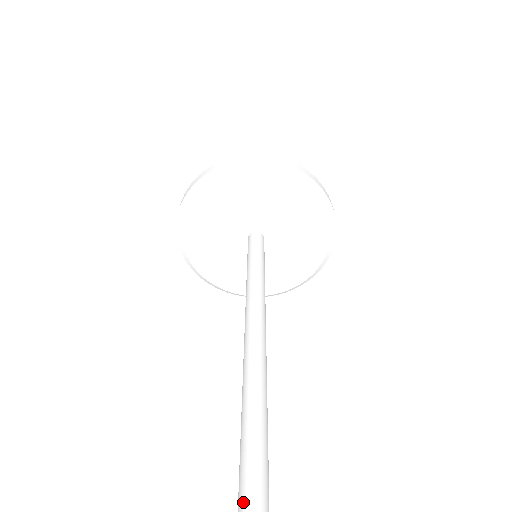
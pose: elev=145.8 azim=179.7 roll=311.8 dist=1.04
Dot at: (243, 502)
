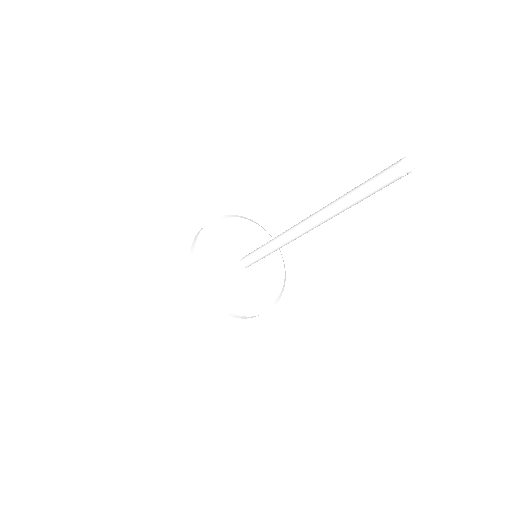
Dot at: (369, 180)
